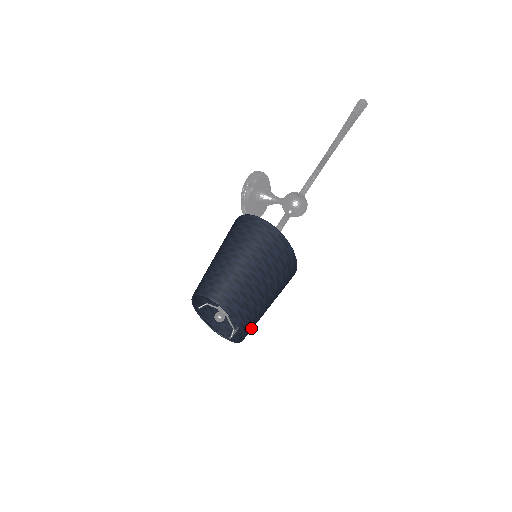
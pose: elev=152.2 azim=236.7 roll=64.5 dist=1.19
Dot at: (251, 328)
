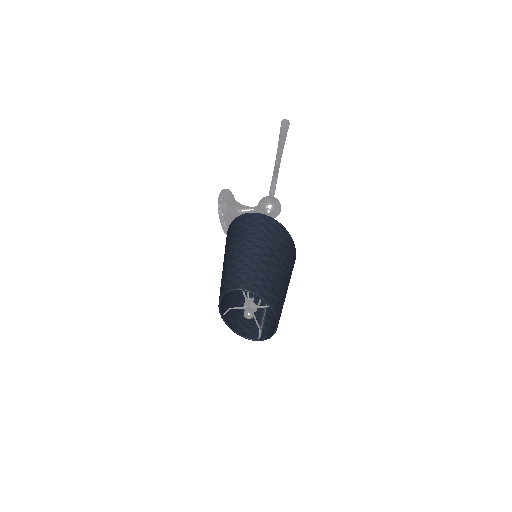
Dot at: occluded
